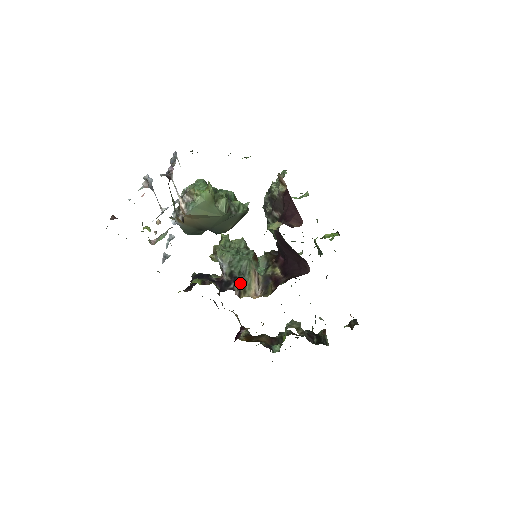
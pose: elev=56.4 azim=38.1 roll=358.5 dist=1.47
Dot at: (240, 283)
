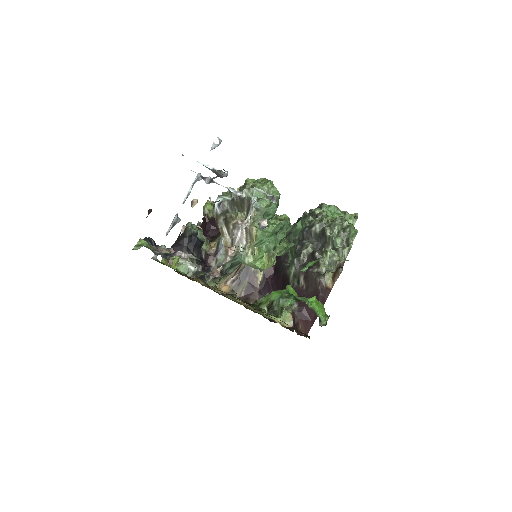
Dot at: (221, 277)
